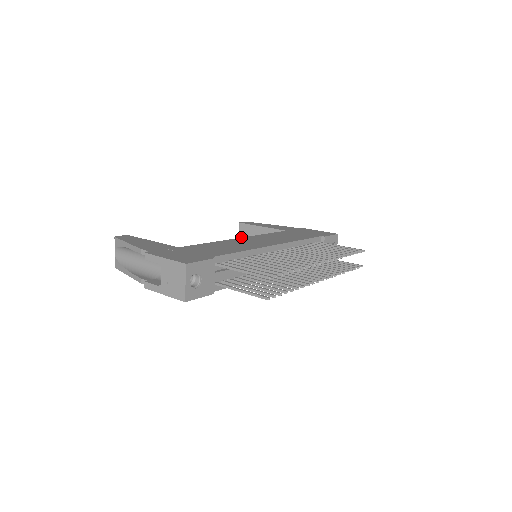
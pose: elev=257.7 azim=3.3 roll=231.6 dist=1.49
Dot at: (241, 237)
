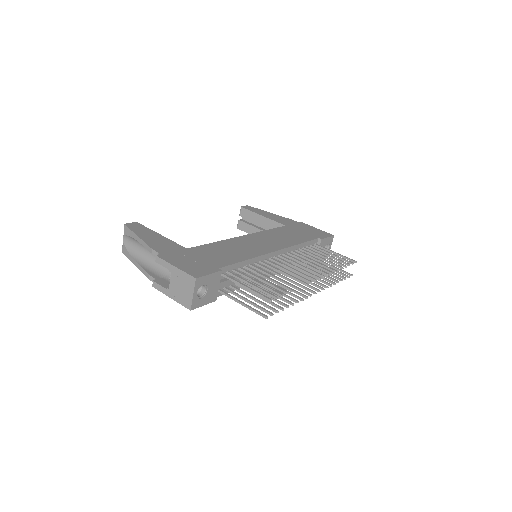
Dot at: (241, 221)
